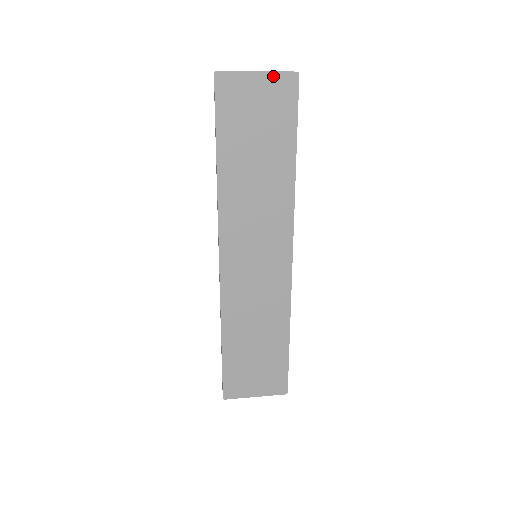
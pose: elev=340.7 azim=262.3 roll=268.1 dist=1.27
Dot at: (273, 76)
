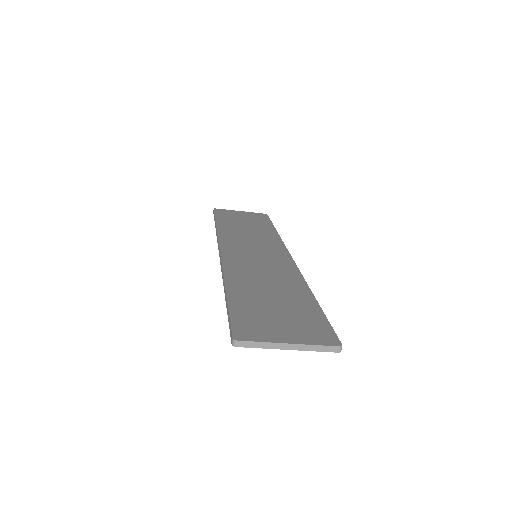
Dot at: (251, 213)
